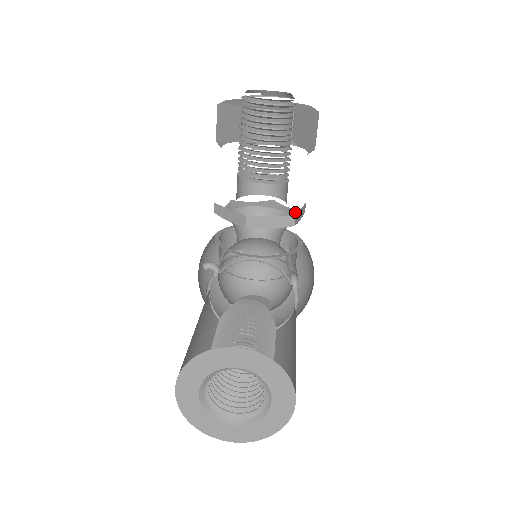
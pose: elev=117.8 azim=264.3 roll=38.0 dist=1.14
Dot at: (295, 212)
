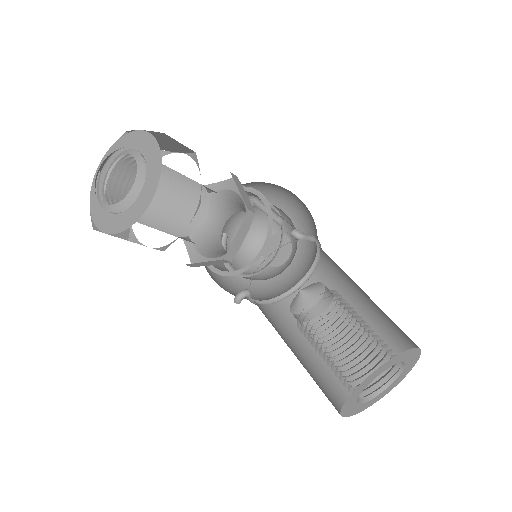
Dot at: (230, 184)
